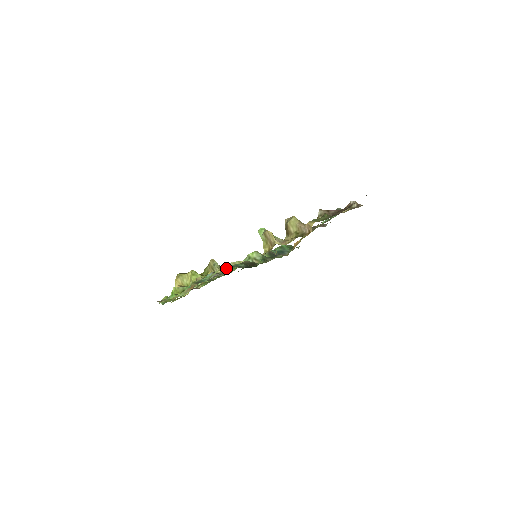
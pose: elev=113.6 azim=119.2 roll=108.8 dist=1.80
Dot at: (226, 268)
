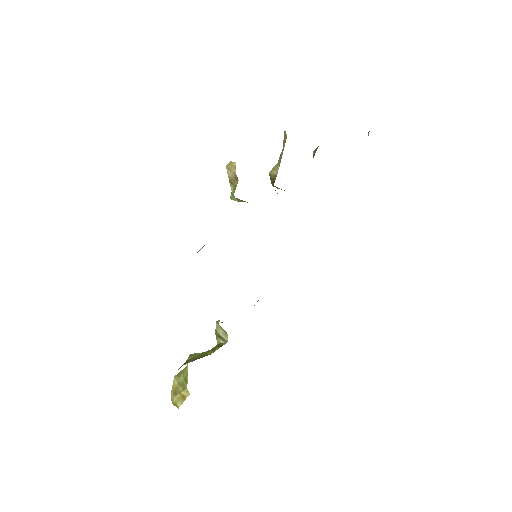
Dot at: occluded
